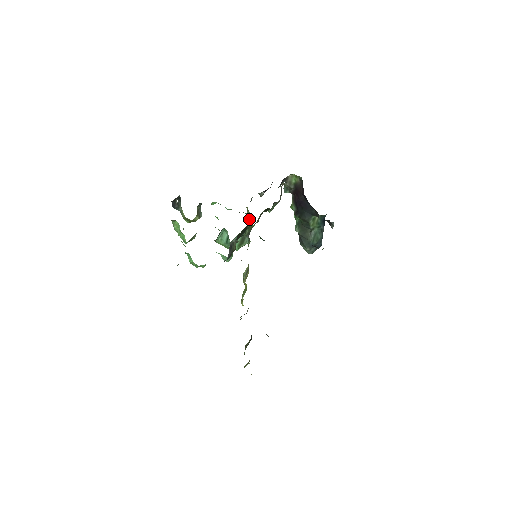
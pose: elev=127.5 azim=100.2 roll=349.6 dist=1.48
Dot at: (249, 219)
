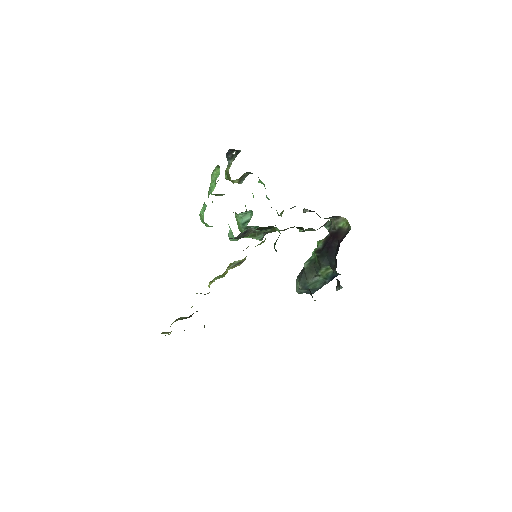
Dot at: occluded
